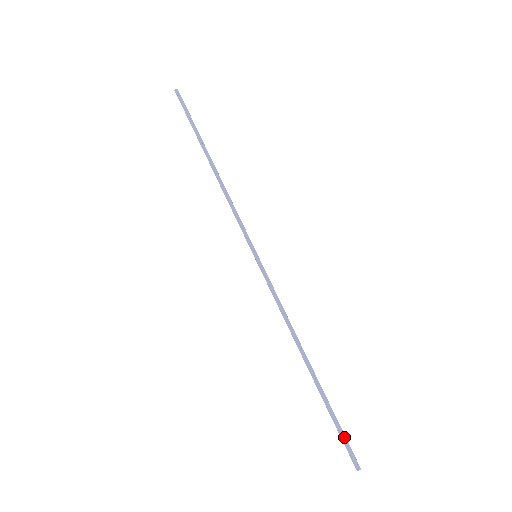
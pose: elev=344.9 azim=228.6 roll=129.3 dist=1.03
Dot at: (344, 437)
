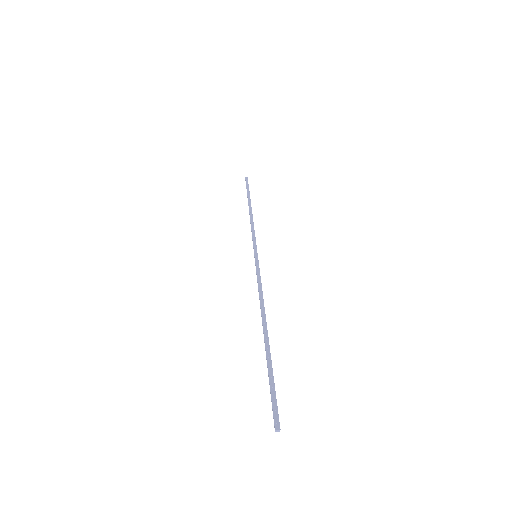
Dot at: (273, 394)
